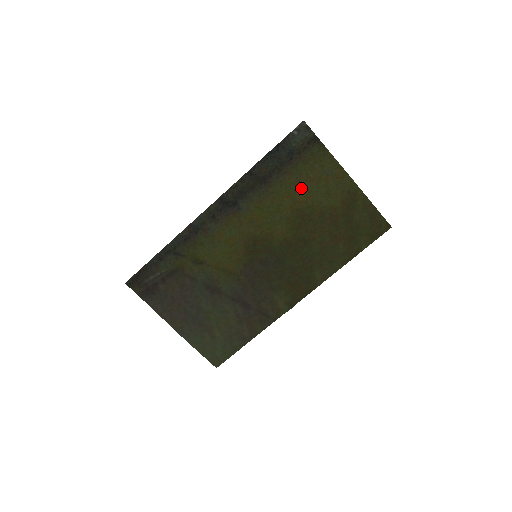
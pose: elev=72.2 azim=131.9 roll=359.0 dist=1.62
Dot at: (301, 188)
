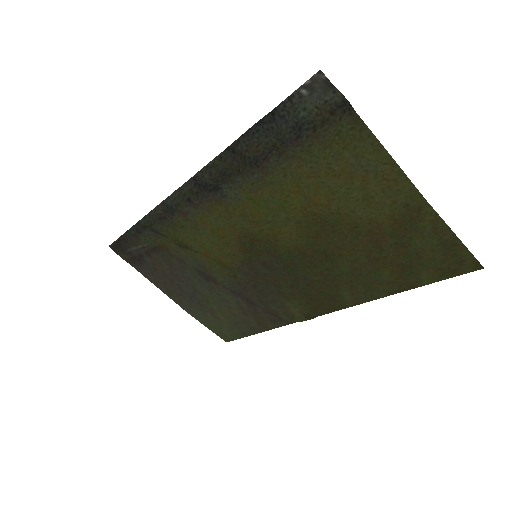
Dot at: (319, 184)
